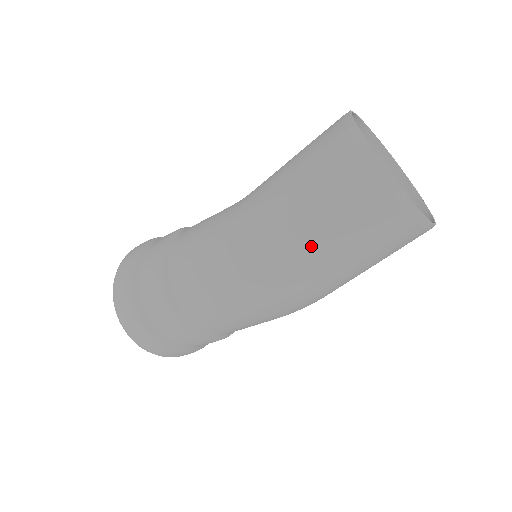
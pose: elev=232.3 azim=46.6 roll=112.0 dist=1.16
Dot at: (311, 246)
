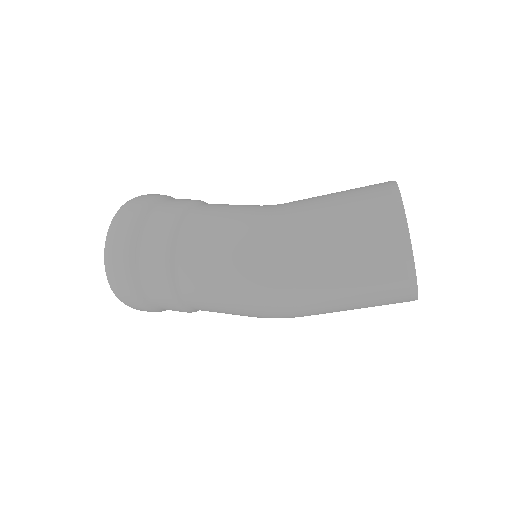
Dot at: (324, 284)
